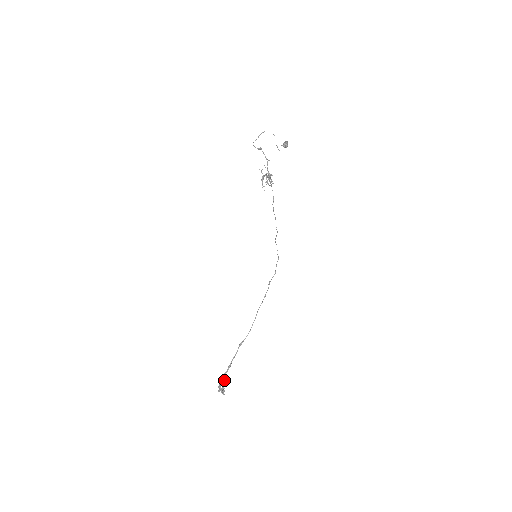
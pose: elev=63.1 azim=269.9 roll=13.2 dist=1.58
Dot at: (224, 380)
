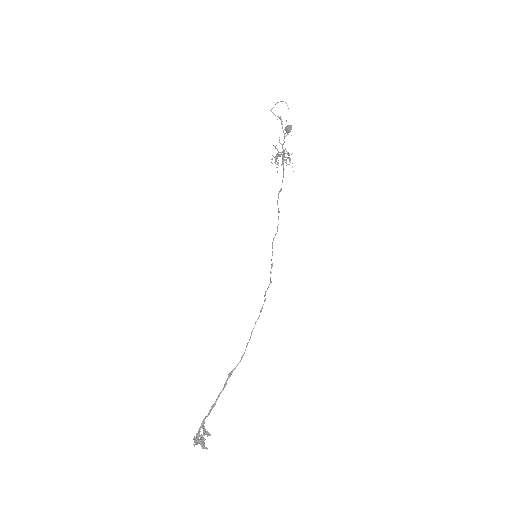
Dot at: (203, 428)
